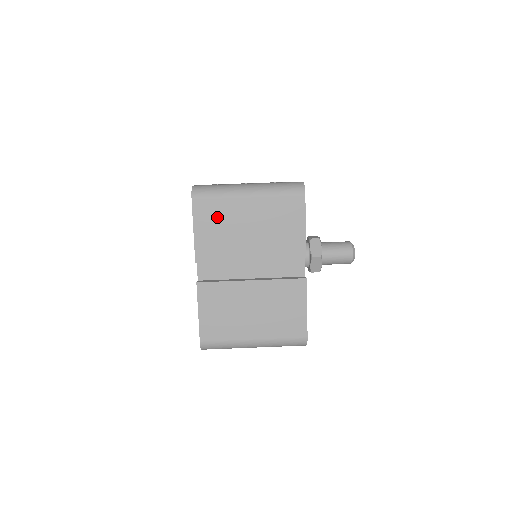
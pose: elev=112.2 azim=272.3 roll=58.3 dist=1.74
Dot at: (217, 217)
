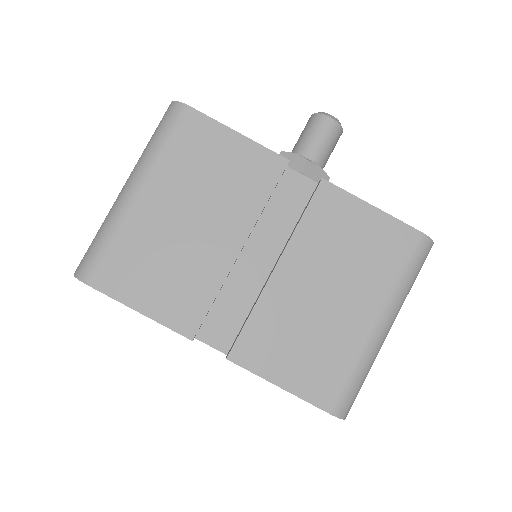
Dot at: (140, 262)
